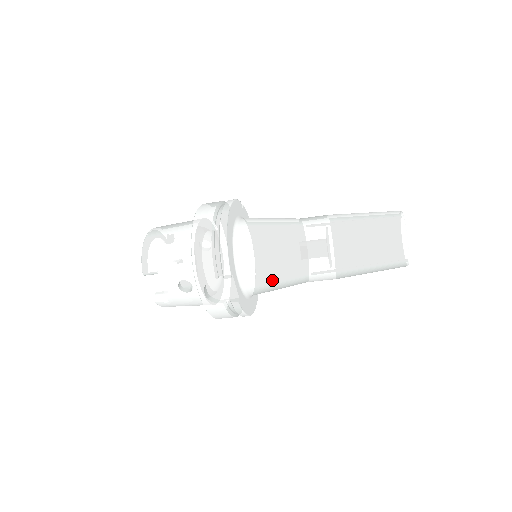
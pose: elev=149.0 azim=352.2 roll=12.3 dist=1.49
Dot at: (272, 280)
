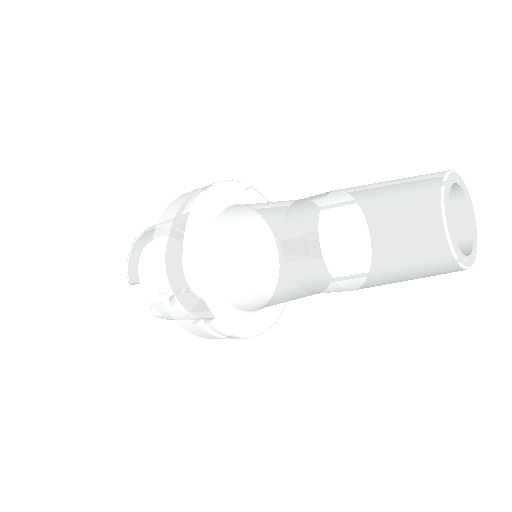
Dot at: (258, 292)
